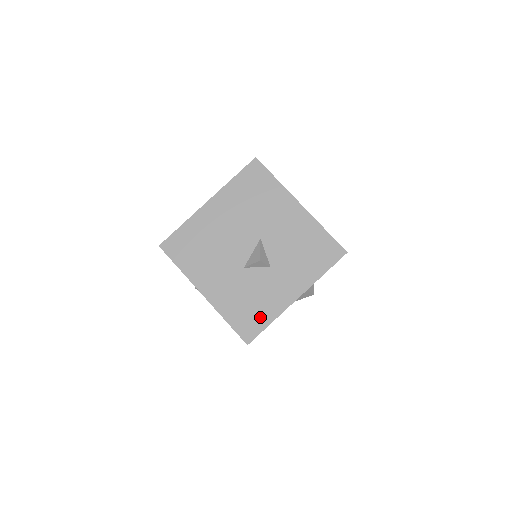
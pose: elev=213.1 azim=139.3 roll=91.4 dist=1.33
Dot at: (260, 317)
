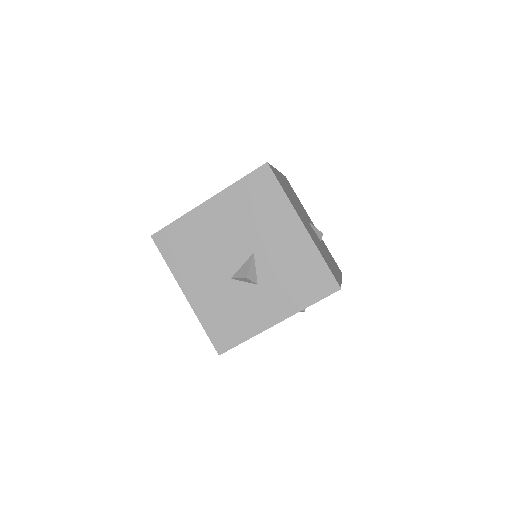
Dot at: (237, 332)
